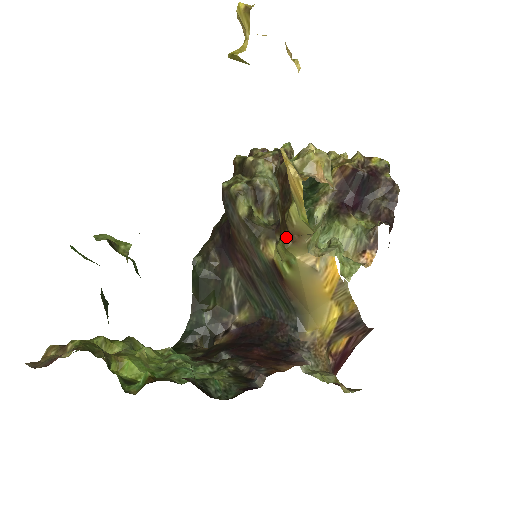
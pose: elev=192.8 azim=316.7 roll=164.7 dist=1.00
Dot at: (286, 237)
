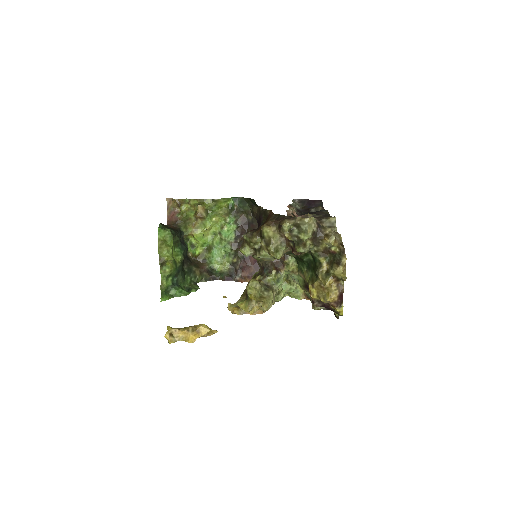
Dot at: occluded
